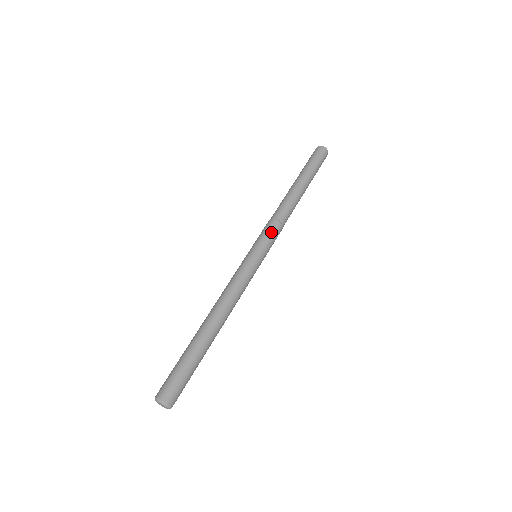
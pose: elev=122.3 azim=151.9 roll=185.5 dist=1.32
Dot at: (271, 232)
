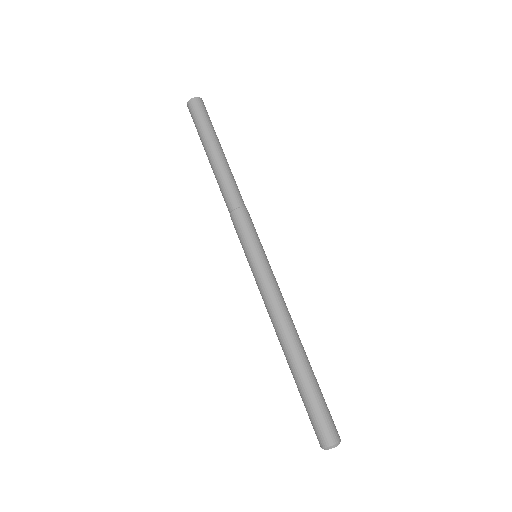
Dot at: (240, 227)
